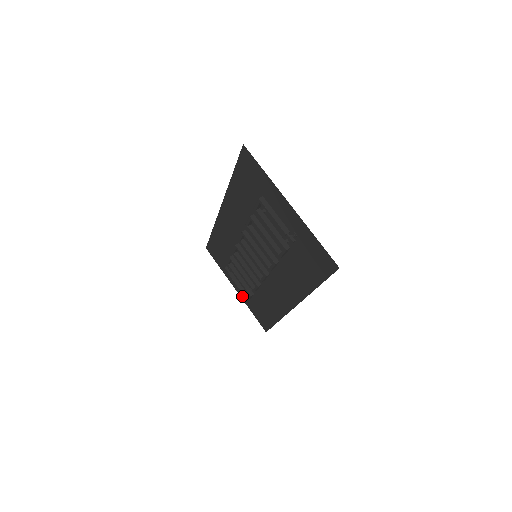
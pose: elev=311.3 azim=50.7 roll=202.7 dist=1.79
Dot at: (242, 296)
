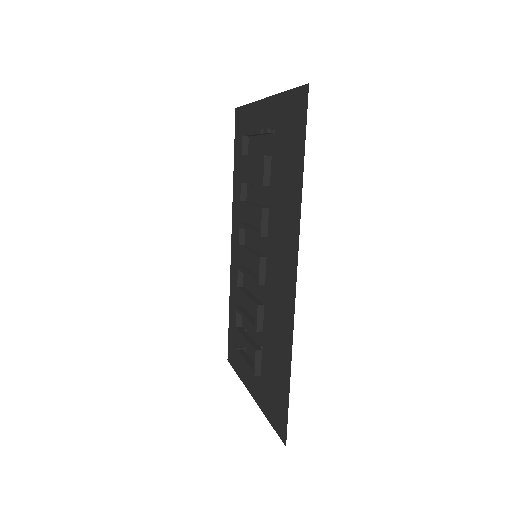
Dot at: (257, 397)
